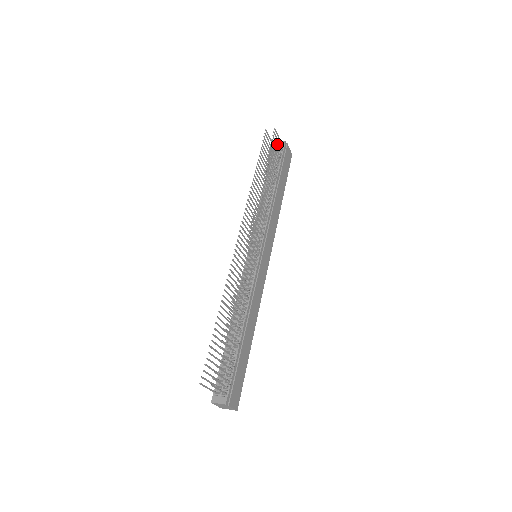
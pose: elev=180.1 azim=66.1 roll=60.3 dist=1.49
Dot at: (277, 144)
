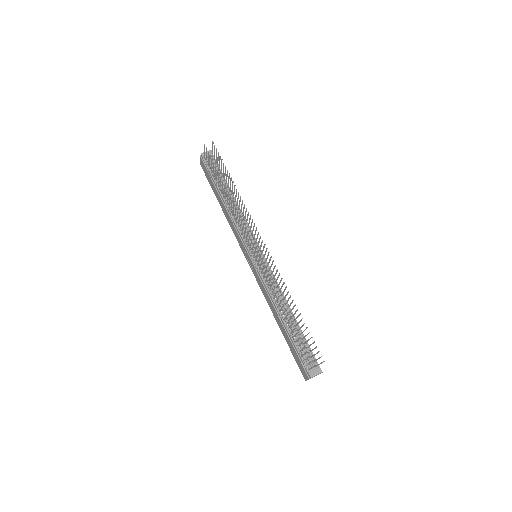
Dot at: (216, 155)
